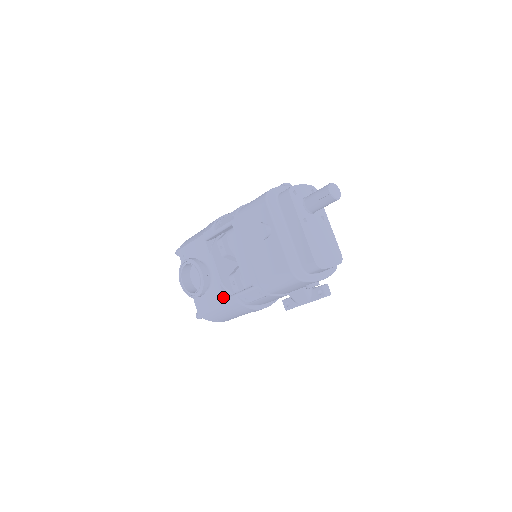
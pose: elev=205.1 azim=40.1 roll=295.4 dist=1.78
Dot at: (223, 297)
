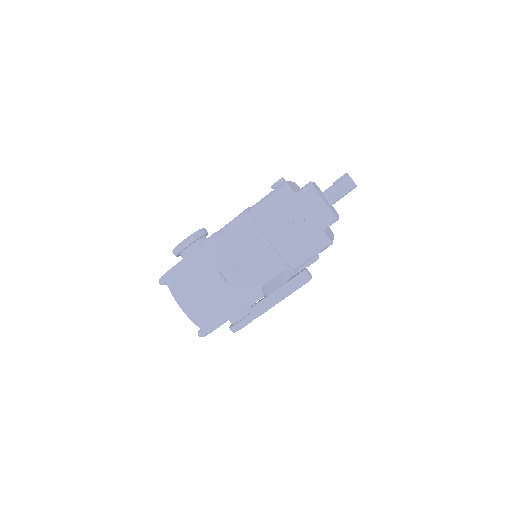
Dot at: occluded
